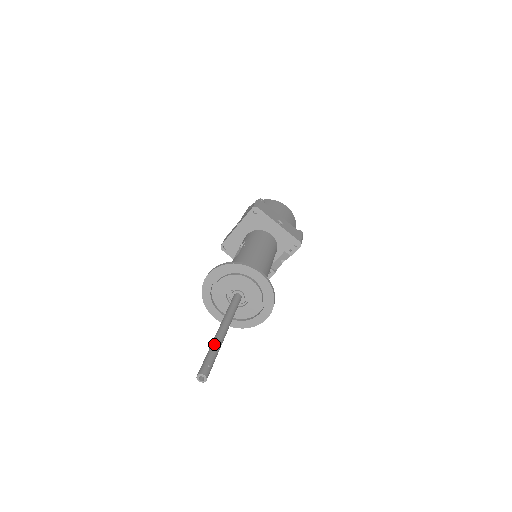
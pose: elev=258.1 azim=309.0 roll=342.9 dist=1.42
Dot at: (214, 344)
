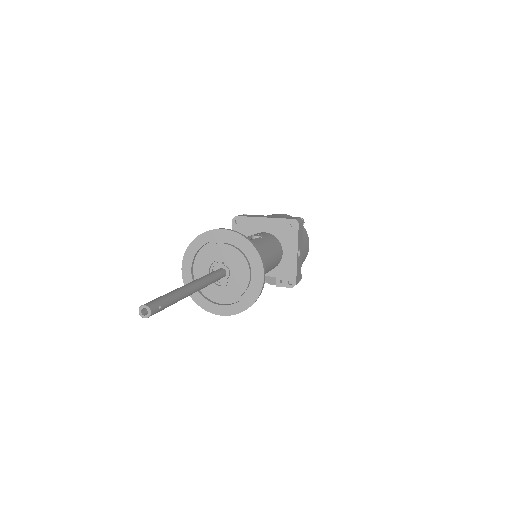
Dot at: (179, 293)
